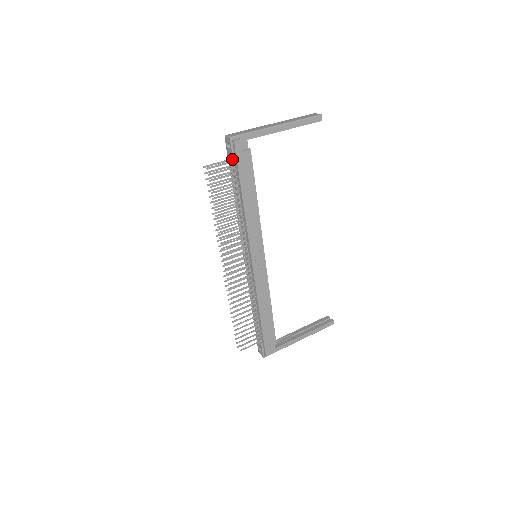
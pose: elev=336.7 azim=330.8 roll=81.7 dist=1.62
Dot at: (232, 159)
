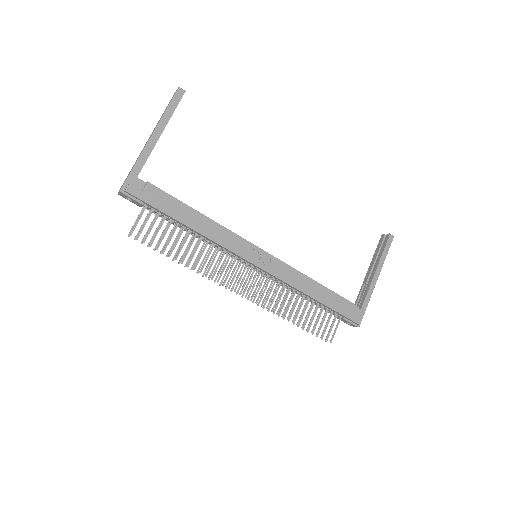
Dot at: (144, 205)
